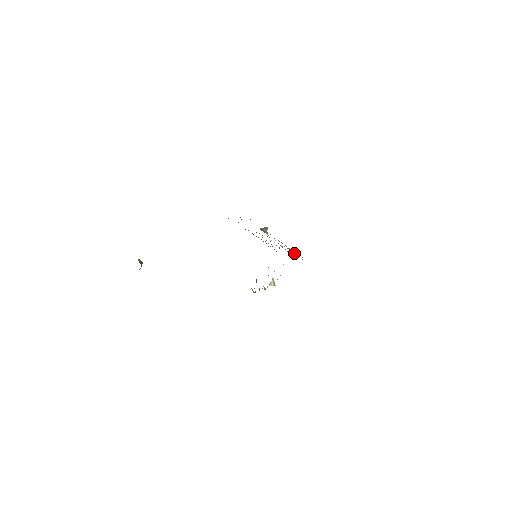
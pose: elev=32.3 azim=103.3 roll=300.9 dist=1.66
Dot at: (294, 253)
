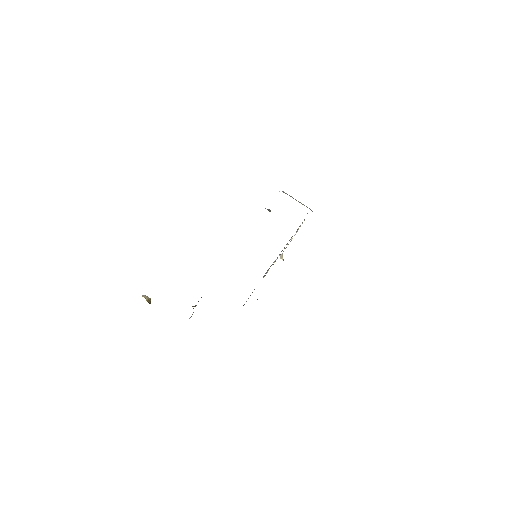
Dot at: occluded
